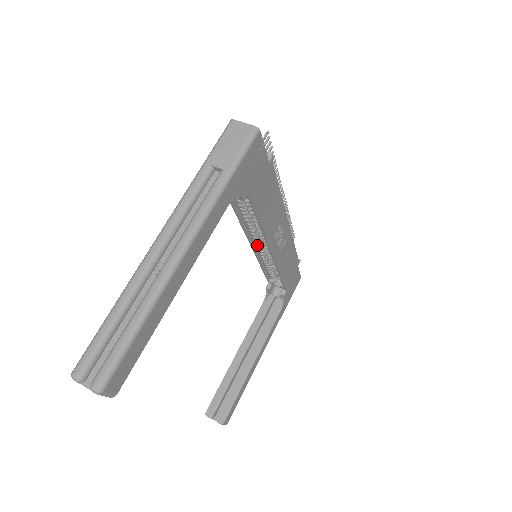
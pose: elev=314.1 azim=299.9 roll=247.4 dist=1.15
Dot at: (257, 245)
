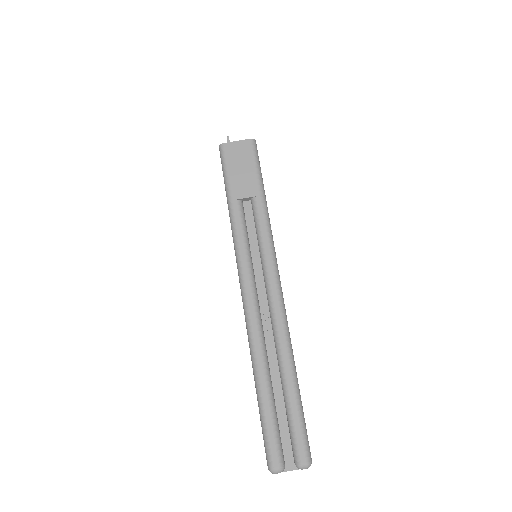
Dot at: occluded
